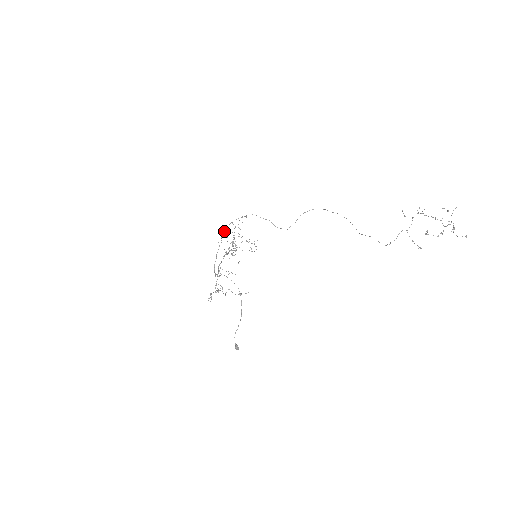
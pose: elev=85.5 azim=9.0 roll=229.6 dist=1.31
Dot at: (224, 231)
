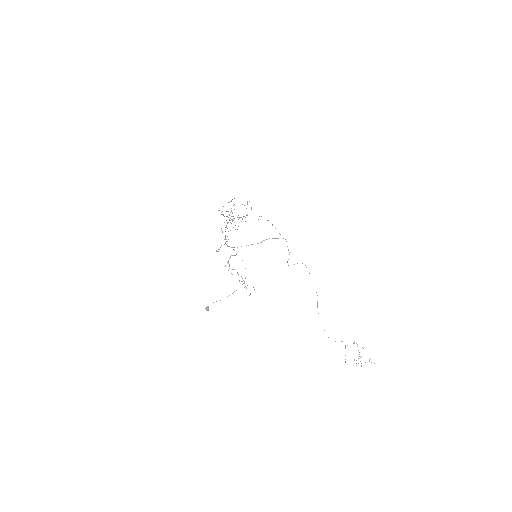
Dot at: (246, 208)
